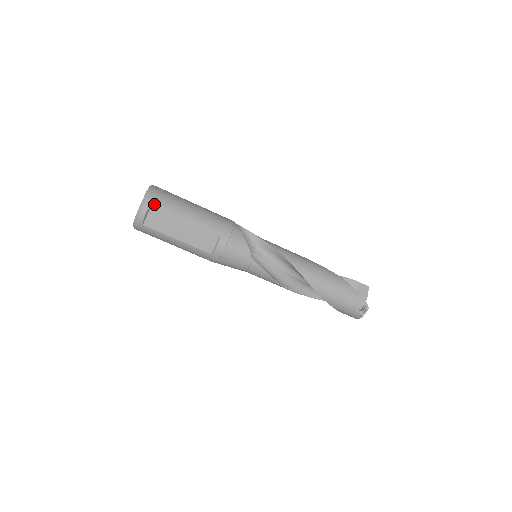
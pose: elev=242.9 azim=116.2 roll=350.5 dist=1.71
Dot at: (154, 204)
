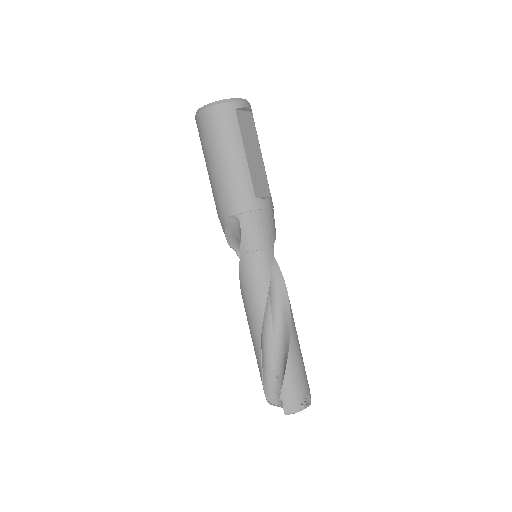
Dot at: occluded
